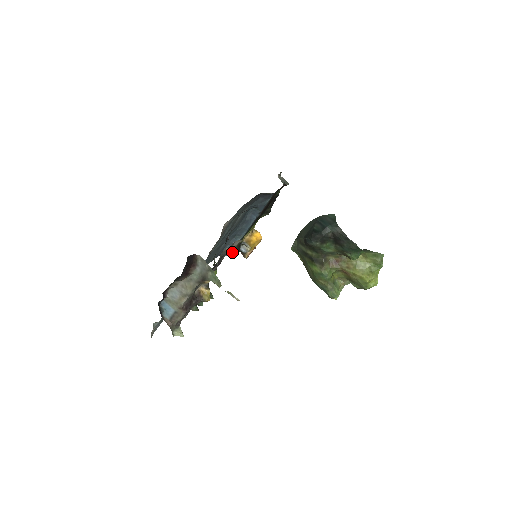
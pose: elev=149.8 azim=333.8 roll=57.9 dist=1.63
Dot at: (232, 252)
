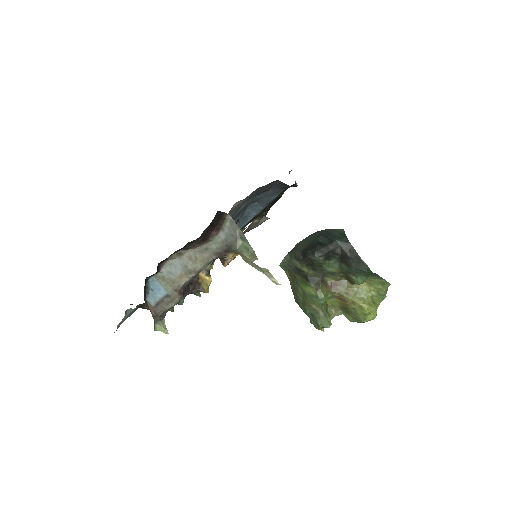
Dot at: occluded
